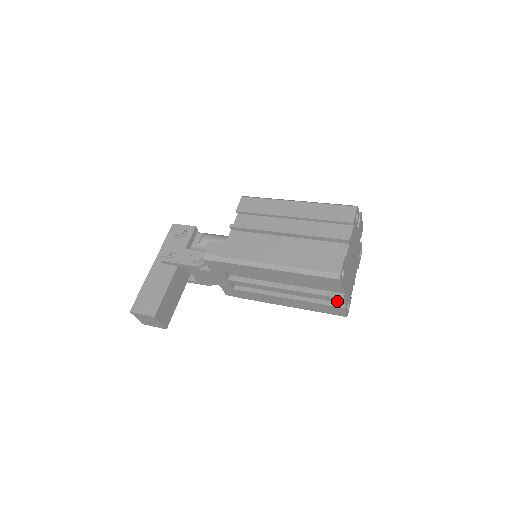
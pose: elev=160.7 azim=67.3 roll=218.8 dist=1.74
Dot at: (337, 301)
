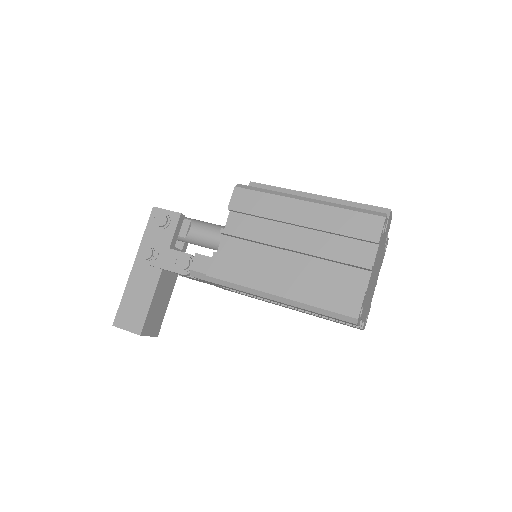
Dot at: occluded
